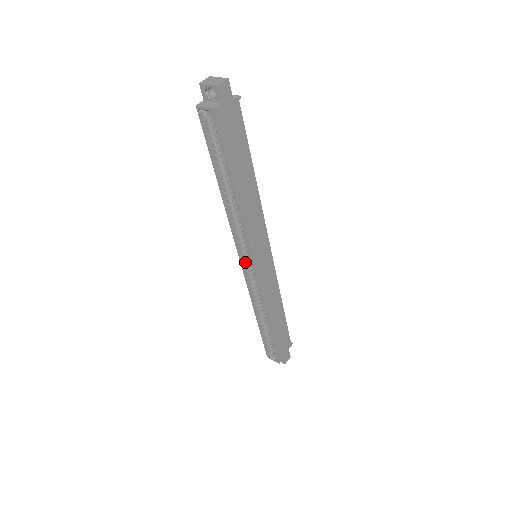
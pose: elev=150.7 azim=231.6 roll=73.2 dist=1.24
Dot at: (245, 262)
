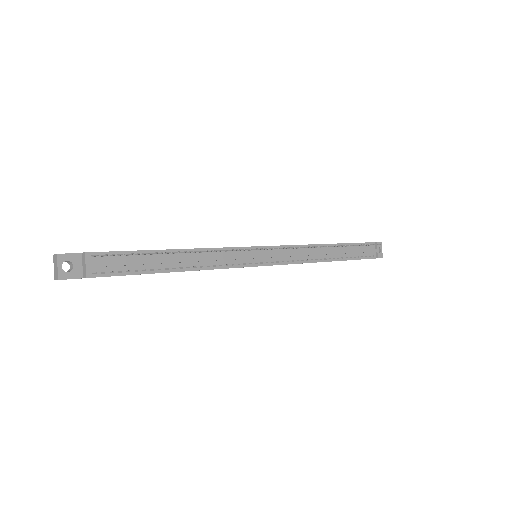
Dot at: occluded
